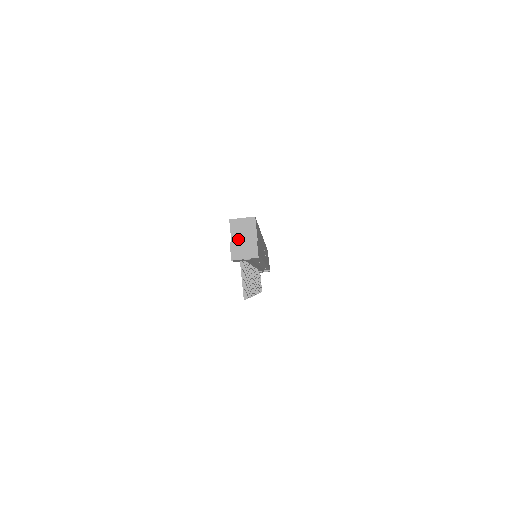
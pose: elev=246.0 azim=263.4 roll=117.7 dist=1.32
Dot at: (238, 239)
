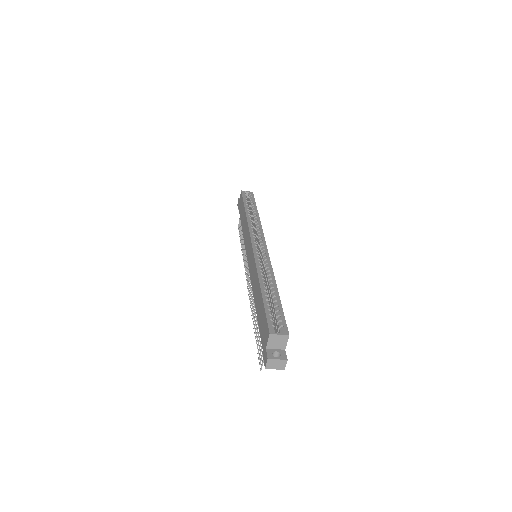
Dot at: (272, 346)
